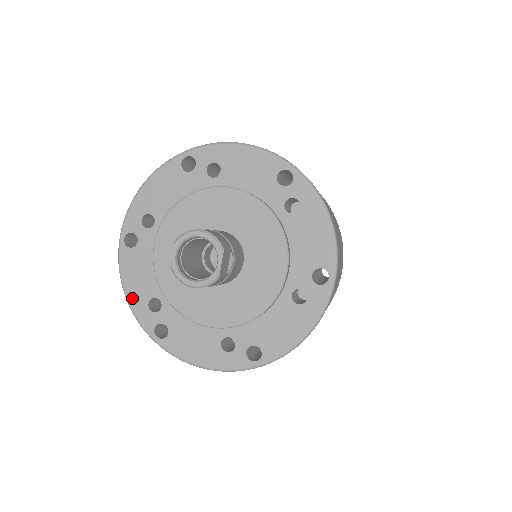
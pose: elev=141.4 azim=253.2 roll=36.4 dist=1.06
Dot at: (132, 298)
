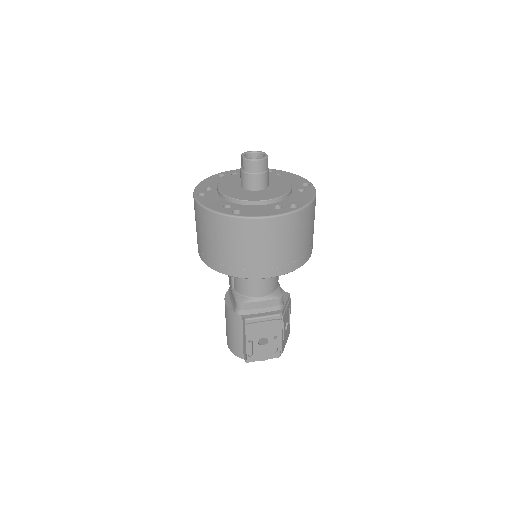
Dot at: (212, 208)
